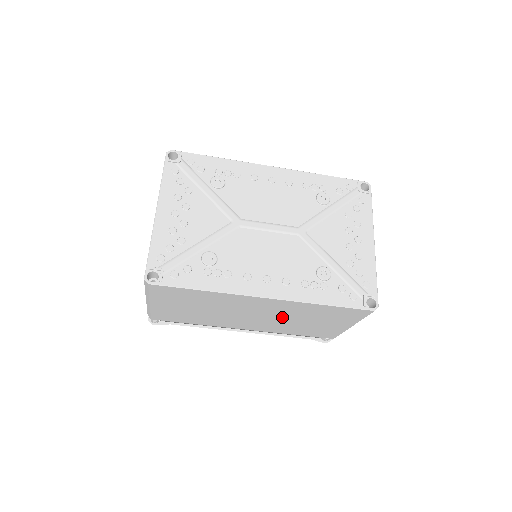
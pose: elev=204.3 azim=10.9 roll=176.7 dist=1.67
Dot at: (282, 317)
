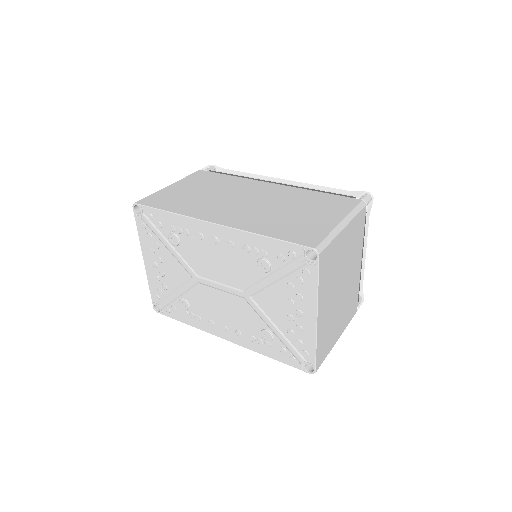
Dot at: occluded
